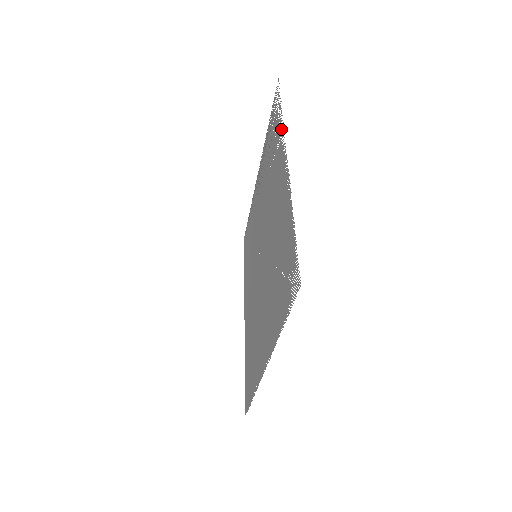
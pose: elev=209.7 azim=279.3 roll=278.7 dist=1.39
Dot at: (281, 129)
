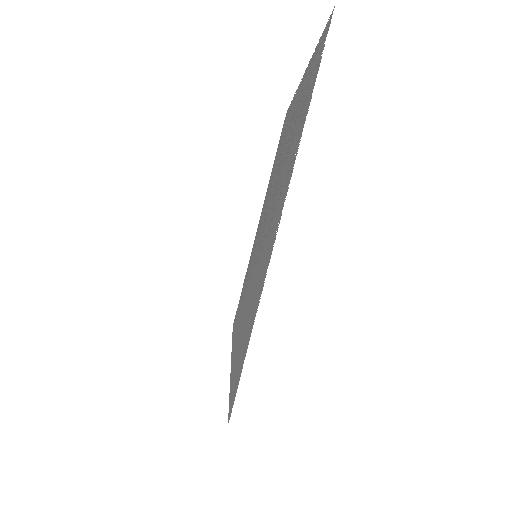
Dot at: (292, 104)
